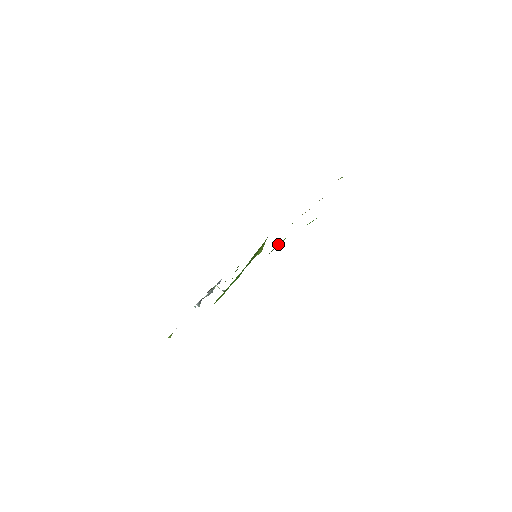
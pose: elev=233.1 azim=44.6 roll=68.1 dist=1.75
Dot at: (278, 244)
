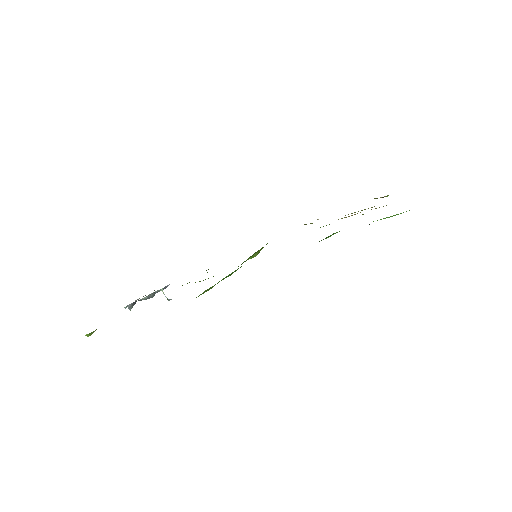
Dot at: occluded
